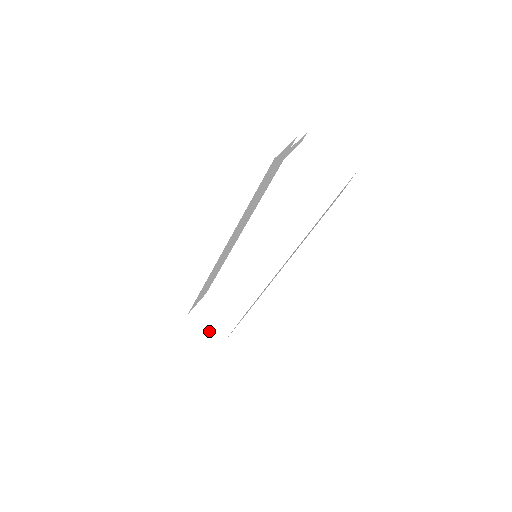
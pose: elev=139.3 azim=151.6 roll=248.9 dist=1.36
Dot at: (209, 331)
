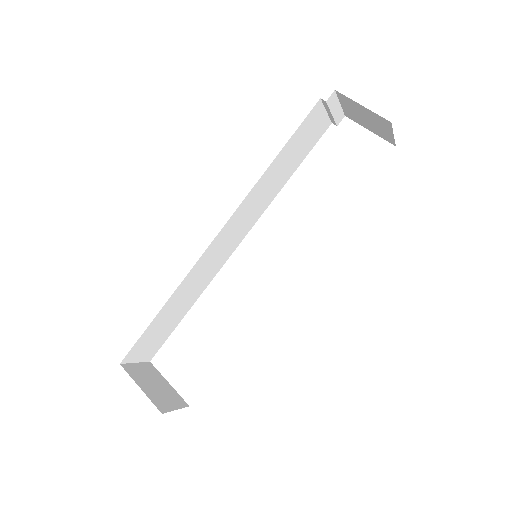
Dot at: (145, 392)
